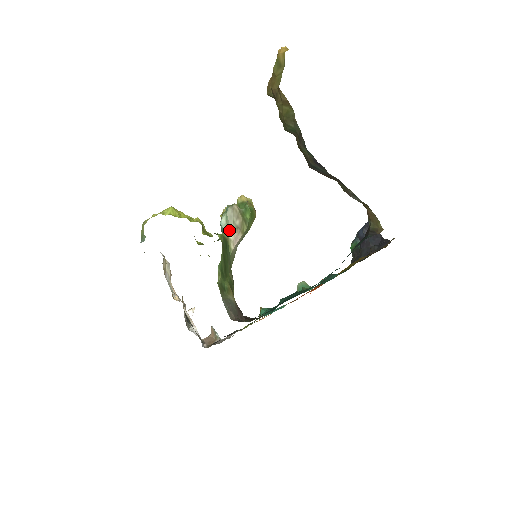
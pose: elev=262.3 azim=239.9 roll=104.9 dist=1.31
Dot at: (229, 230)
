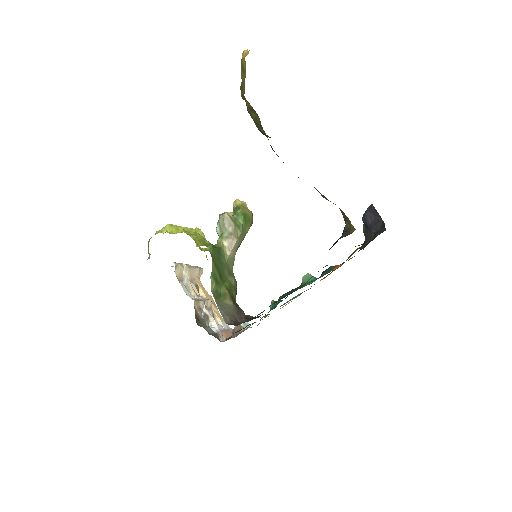
Dot at: (223, 238)
